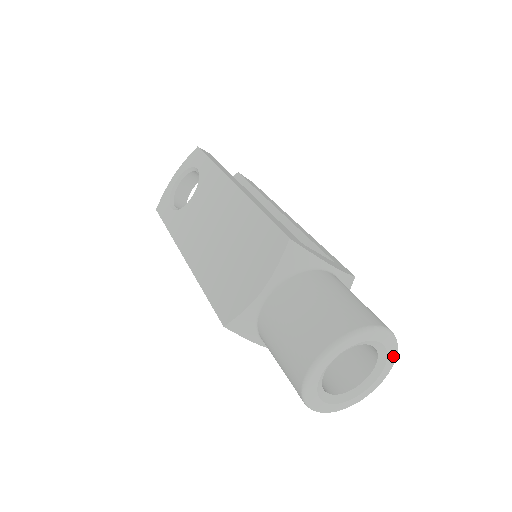
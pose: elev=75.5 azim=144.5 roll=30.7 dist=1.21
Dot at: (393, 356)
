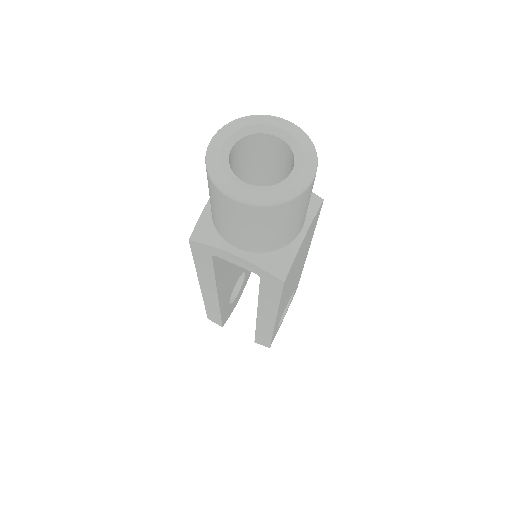
Dot at: (308, 145)
